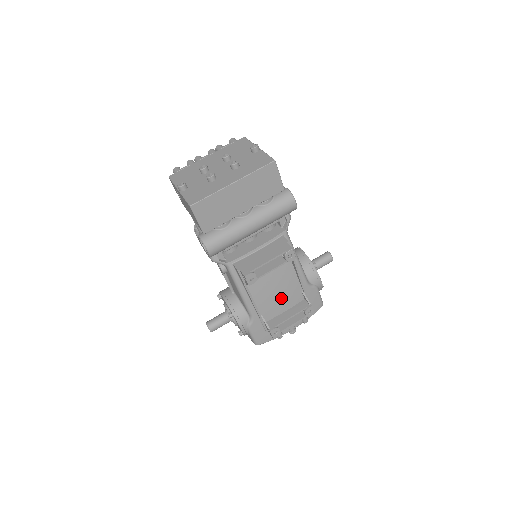
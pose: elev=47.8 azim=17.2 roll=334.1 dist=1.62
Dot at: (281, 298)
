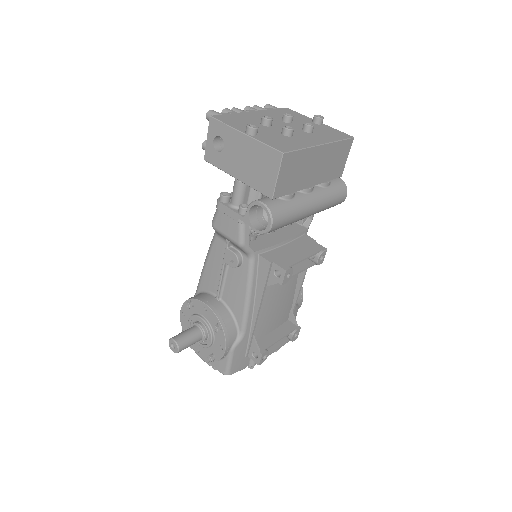
Dot at: (276, 313)
